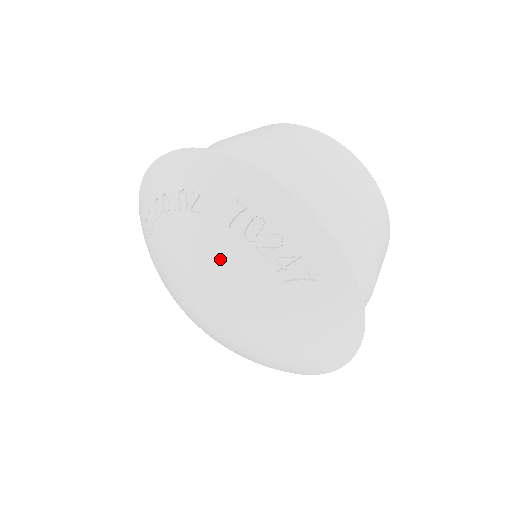
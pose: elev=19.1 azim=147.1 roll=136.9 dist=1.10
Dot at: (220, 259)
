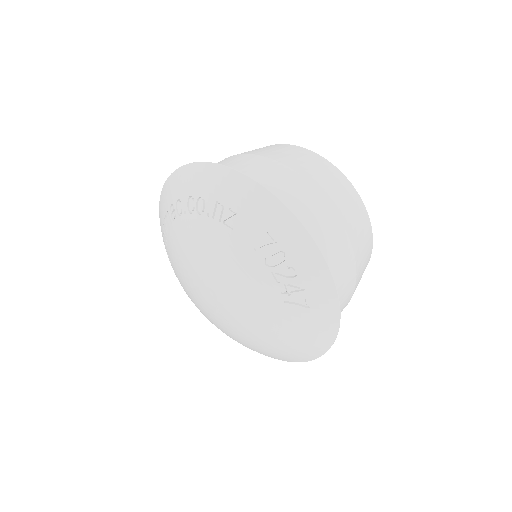
Dot at: (237, 269)
